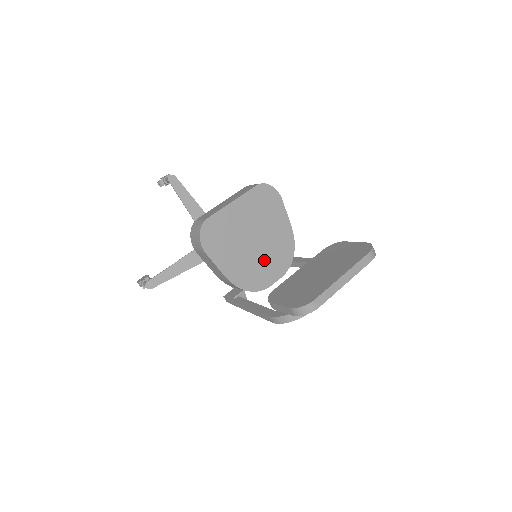
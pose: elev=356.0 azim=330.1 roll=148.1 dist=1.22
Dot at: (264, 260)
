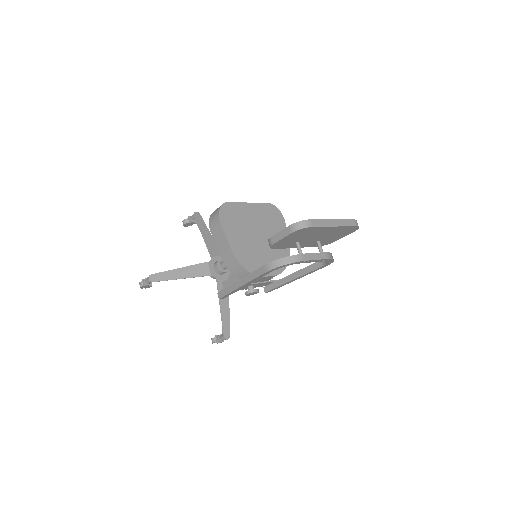
Dot at: (263, 255)
